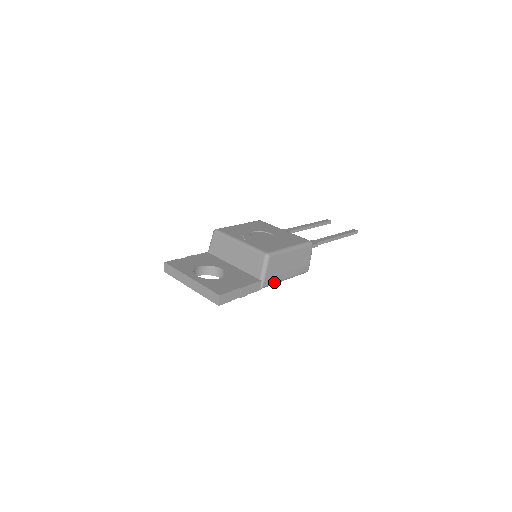
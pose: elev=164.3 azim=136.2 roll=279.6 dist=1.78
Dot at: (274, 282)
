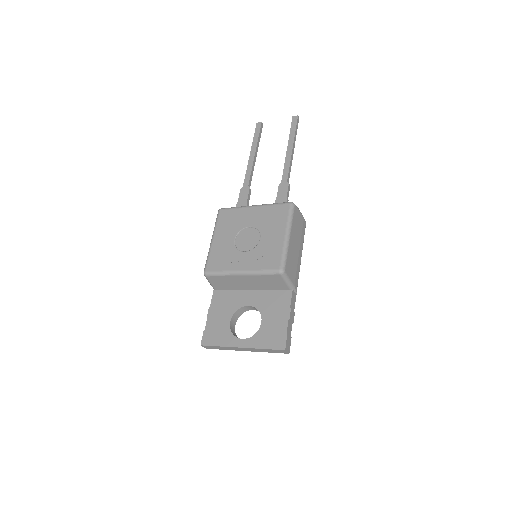
Dot at: (298, 274)
